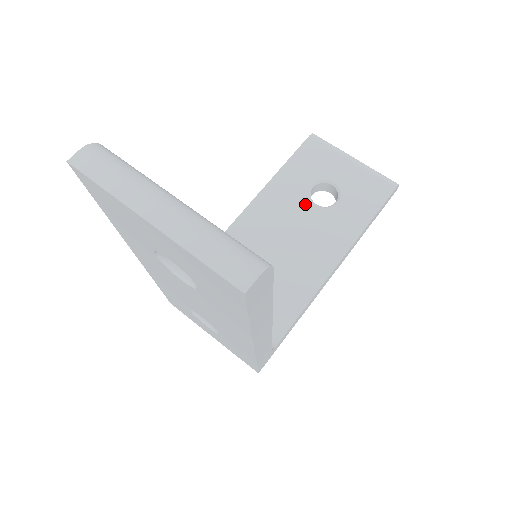
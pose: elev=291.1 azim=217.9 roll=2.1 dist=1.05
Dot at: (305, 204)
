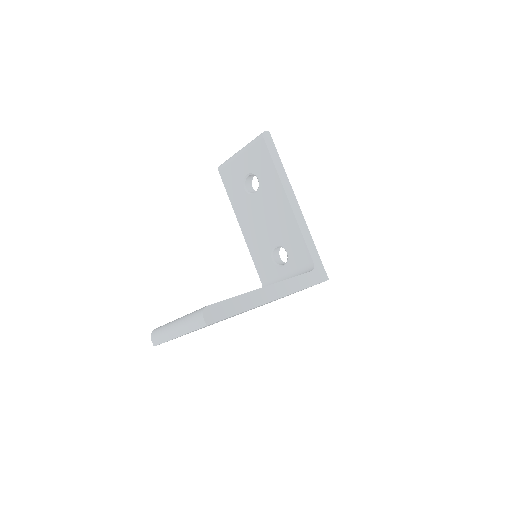
Dot at: (252, 199)
